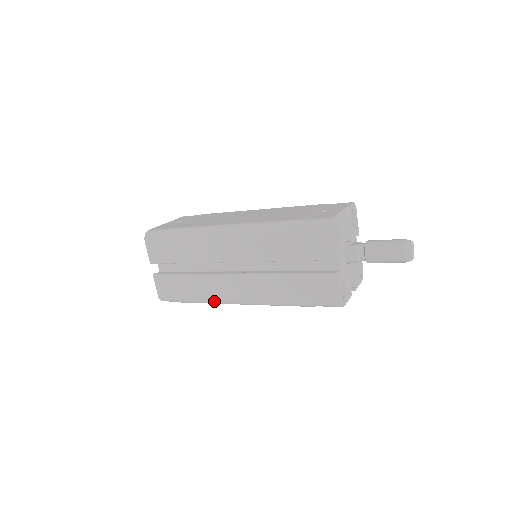
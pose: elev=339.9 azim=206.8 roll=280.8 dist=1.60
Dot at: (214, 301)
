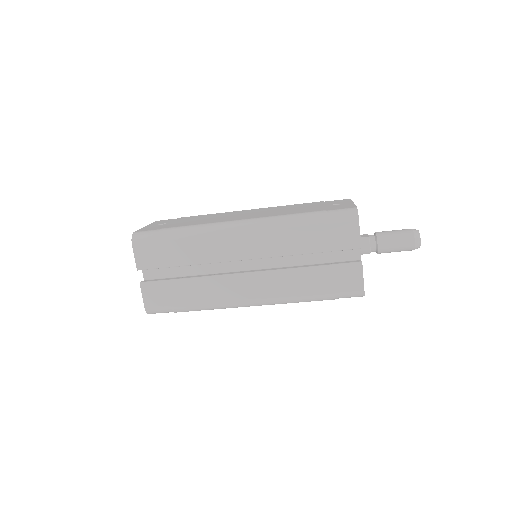
Dot at: (219, 306)
